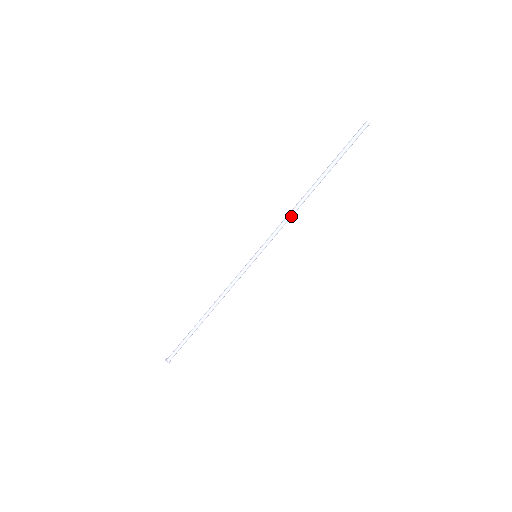
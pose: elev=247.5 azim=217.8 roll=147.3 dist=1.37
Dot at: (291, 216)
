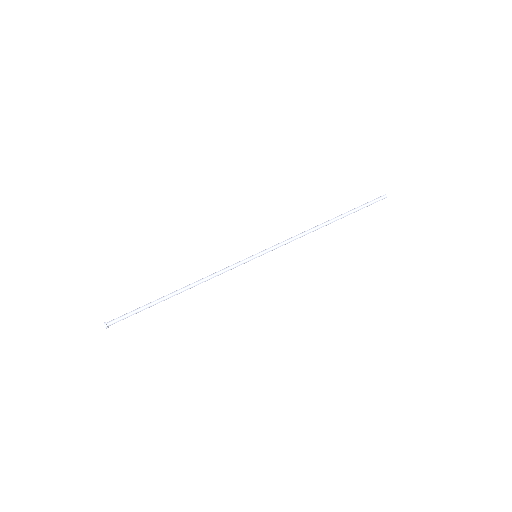
Dot at: (302, 236)
